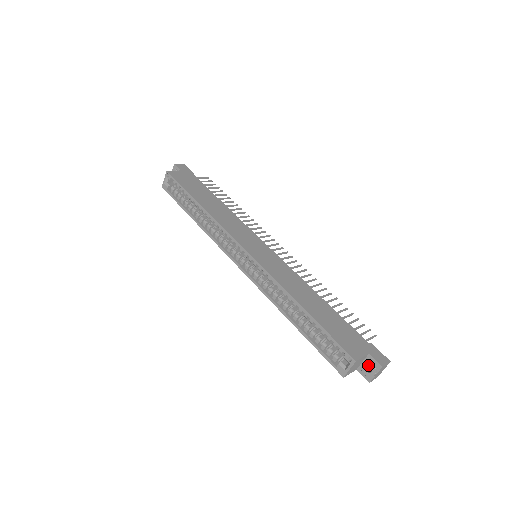
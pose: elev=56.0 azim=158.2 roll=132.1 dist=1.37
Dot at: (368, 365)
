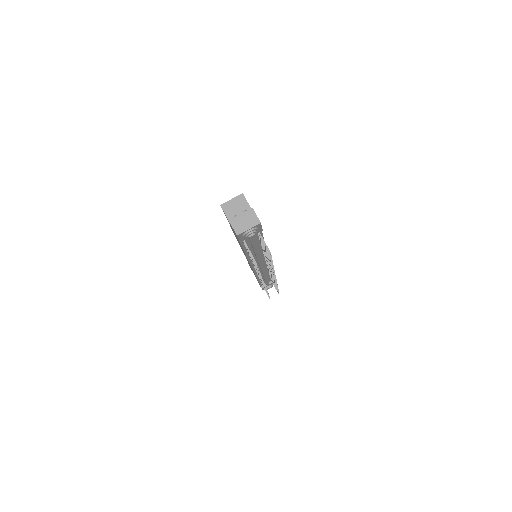
Dot at: occluded
